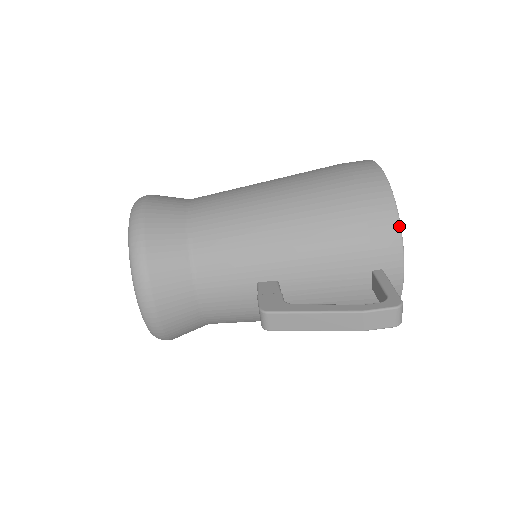
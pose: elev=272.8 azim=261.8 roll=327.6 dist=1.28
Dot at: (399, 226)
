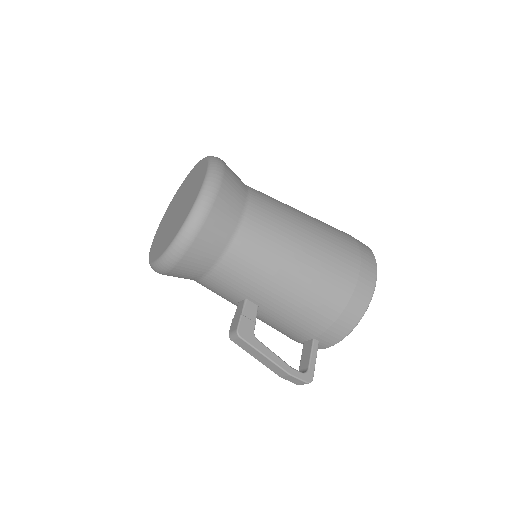
Dot at: (350, 332)
